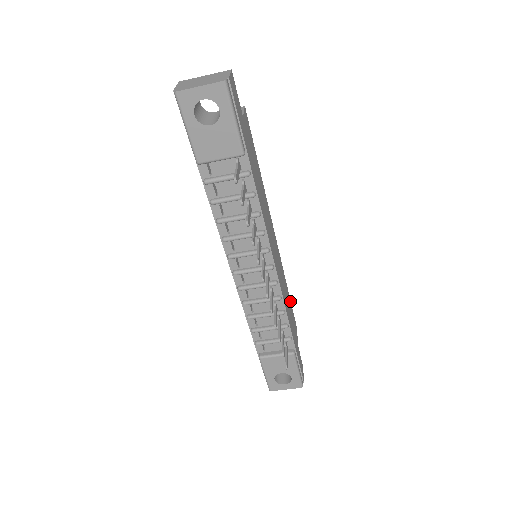
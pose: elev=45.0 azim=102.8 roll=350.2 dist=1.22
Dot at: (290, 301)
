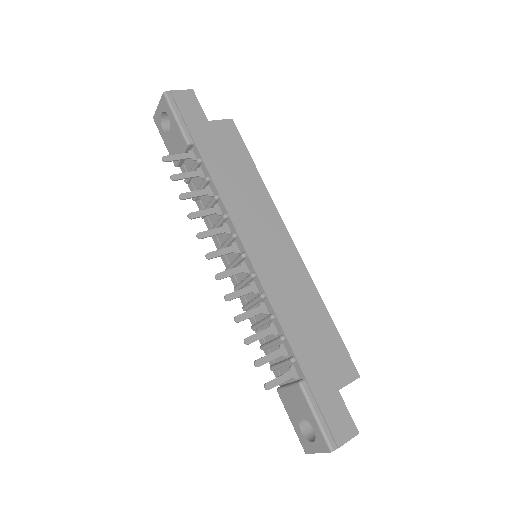
Dot at: (334, 329)
